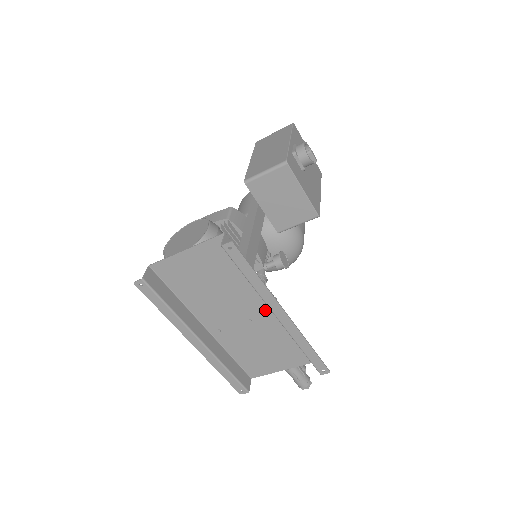
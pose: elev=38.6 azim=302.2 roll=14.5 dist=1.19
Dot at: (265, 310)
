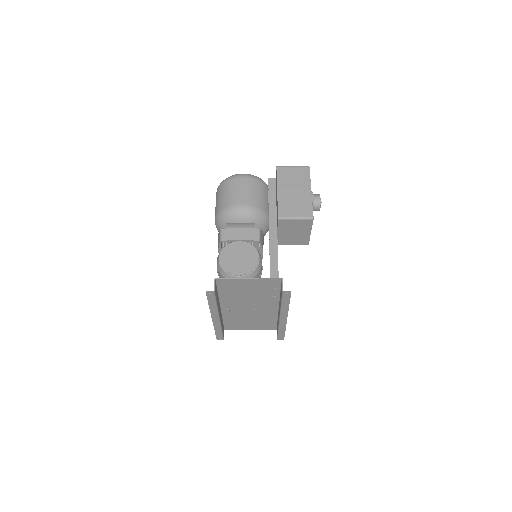
Dot at: (268, 308)
